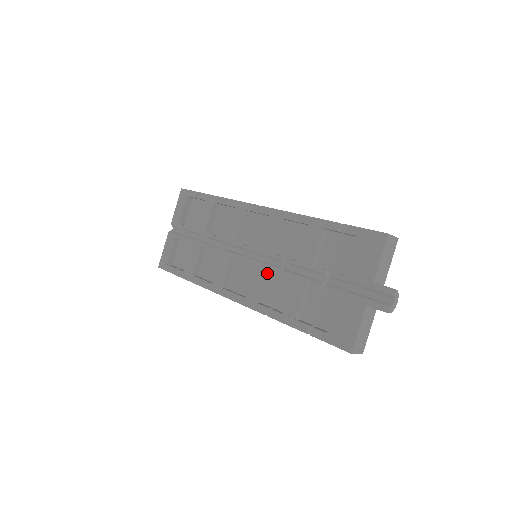
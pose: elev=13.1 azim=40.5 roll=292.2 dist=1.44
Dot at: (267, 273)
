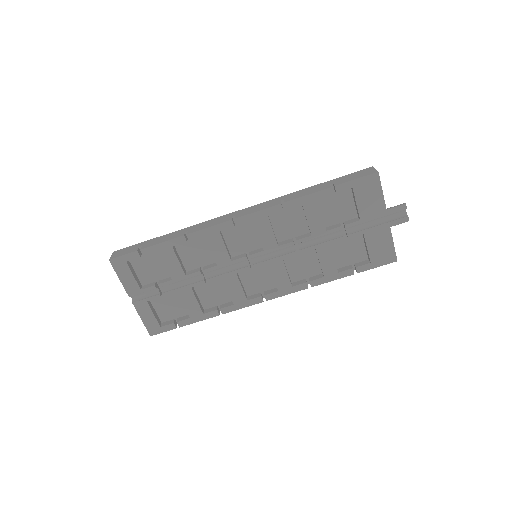
Dot at: (283, 261)
